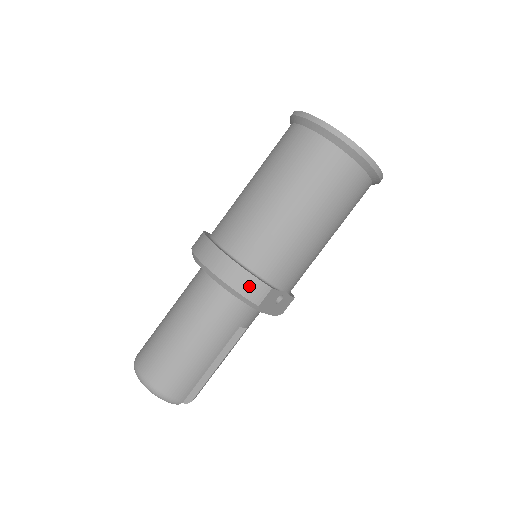
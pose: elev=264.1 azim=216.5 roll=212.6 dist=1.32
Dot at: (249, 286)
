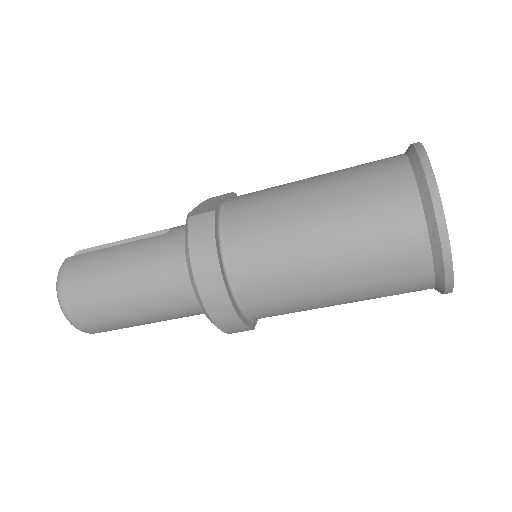
Dot at: (233, 327)
